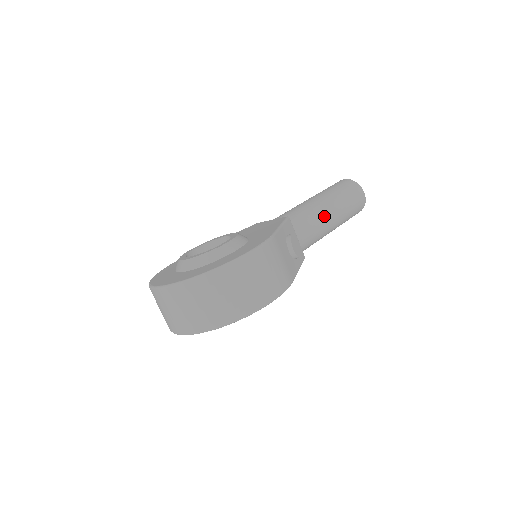
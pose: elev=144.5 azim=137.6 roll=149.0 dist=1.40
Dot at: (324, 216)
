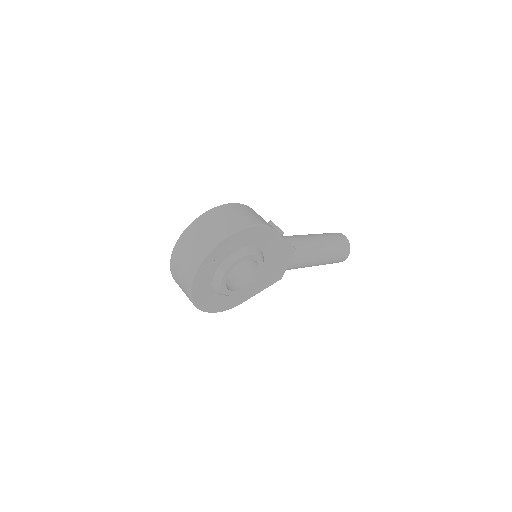
Dot at: (308, 237)
